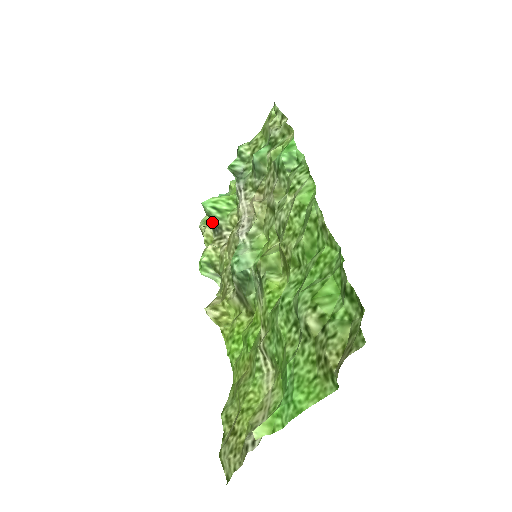
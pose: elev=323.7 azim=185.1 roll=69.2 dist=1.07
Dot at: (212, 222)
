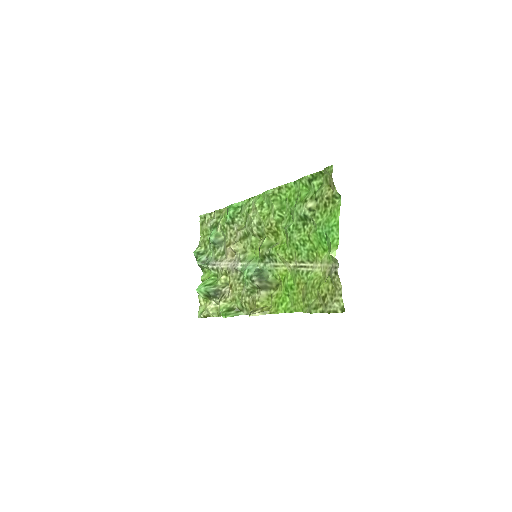
Dot at: (210, 297)
